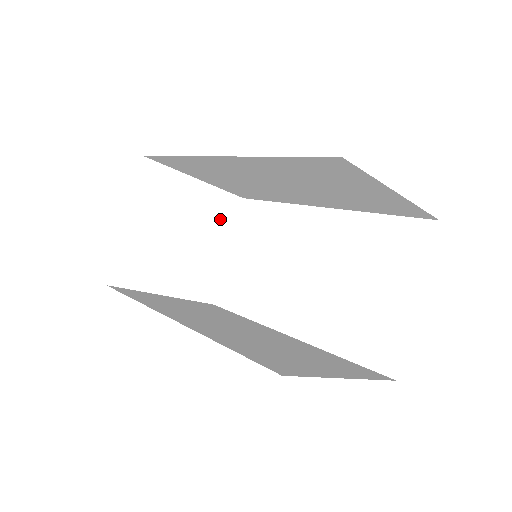
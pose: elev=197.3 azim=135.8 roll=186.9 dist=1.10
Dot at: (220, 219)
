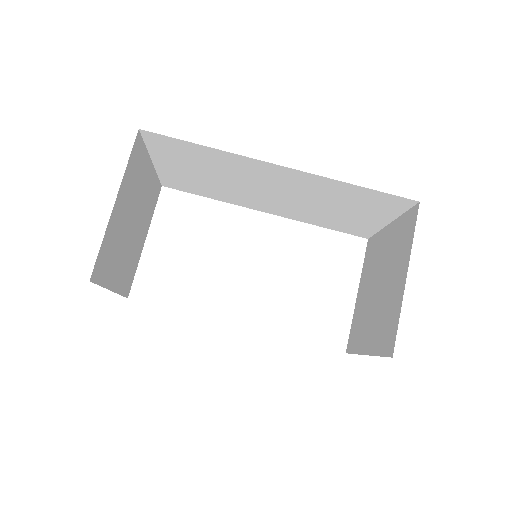
Dot at: (150, 206)
